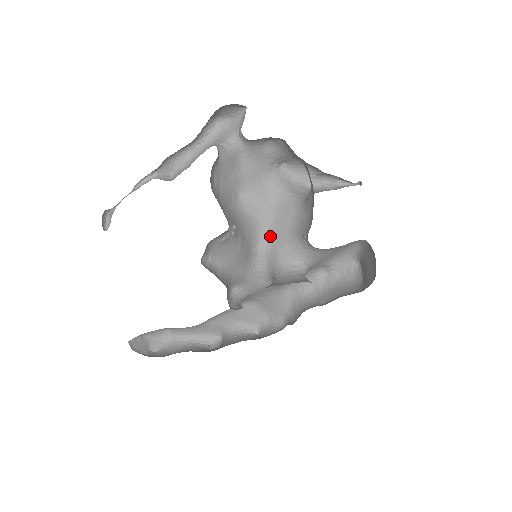
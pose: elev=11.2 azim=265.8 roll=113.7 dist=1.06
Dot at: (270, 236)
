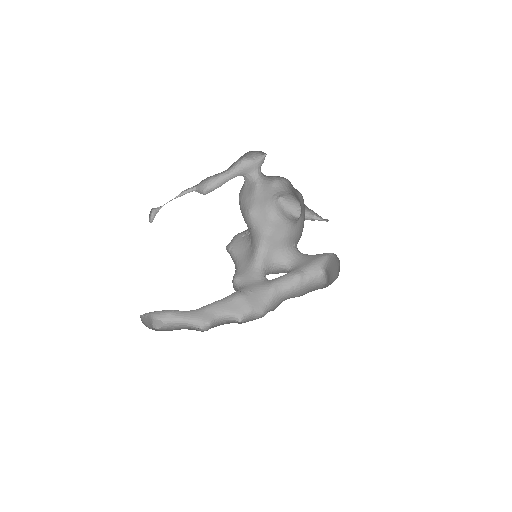
Dot at: (267, 244)
